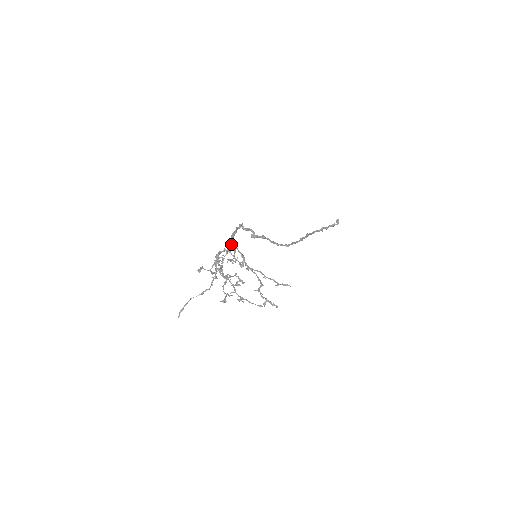
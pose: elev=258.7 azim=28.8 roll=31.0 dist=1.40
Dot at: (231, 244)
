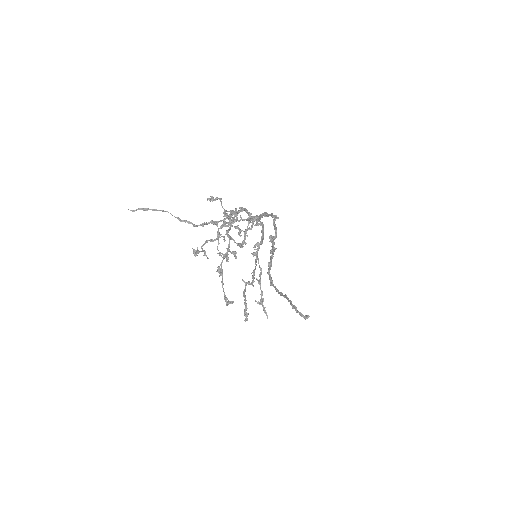
Dot at: (259, 218)
